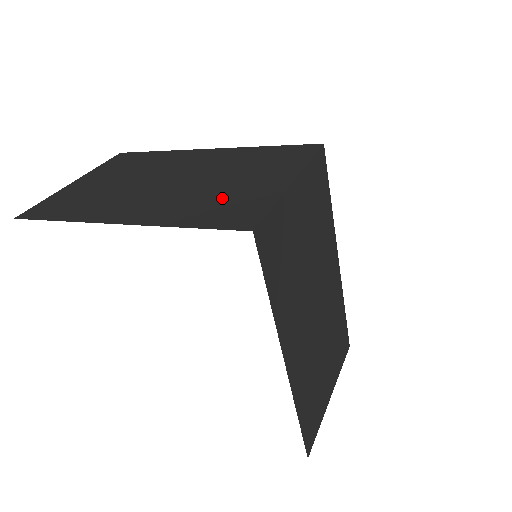
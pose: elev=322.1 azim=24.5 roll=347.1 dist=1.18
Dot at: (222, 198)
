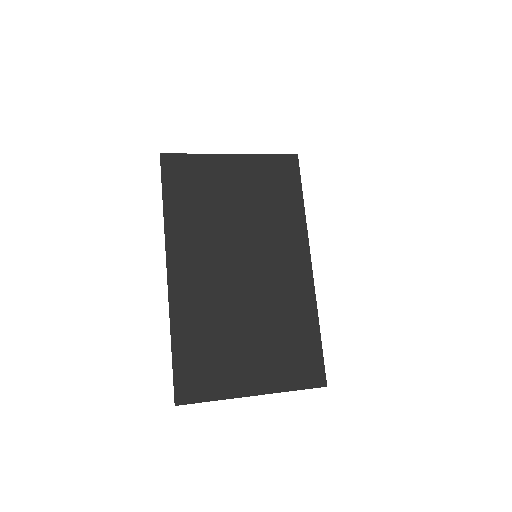
Dot at: occluded
